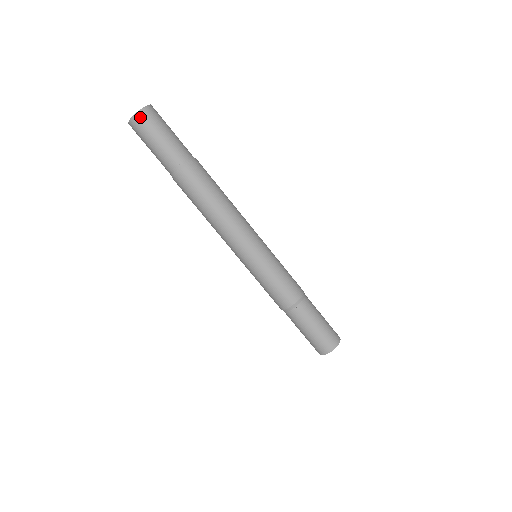
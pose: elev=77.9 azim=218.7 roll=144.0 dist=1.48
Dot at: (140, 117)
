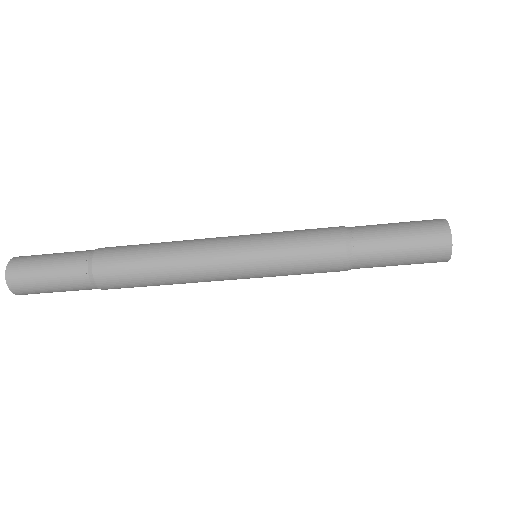
Dot at: (21, 294)
